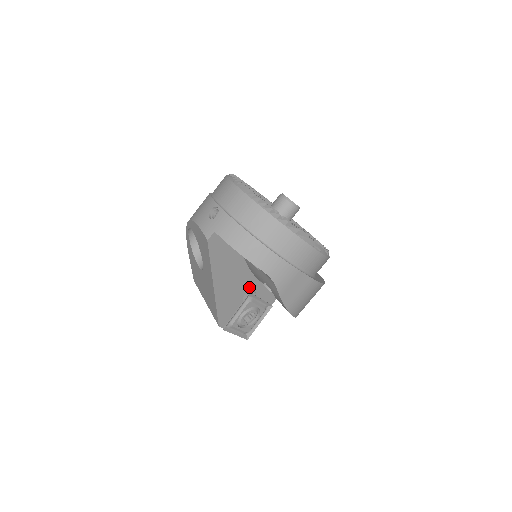
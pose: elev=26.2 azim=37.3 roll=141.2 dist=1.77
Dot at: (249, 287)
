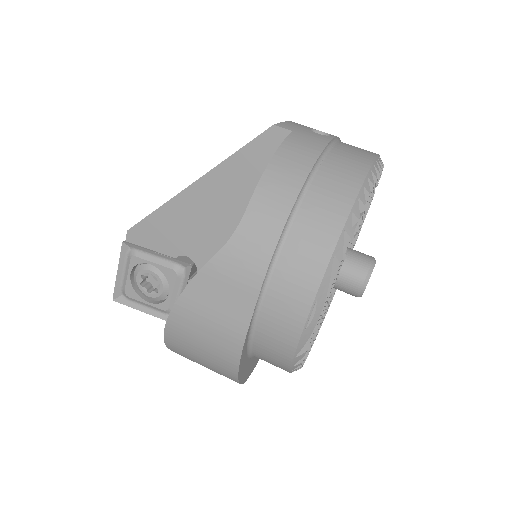
Dot at: (202, 259)
